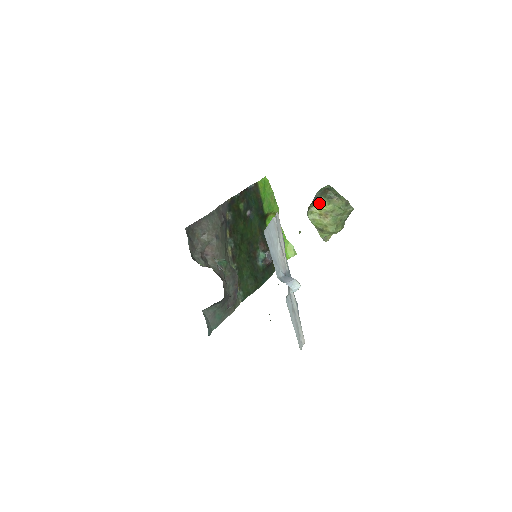
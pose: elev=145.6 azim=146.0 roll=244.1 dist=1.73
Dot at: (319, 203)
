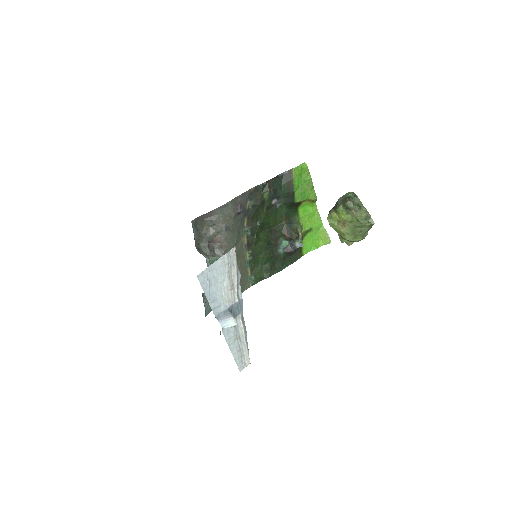
Dot at: (338, 210)
